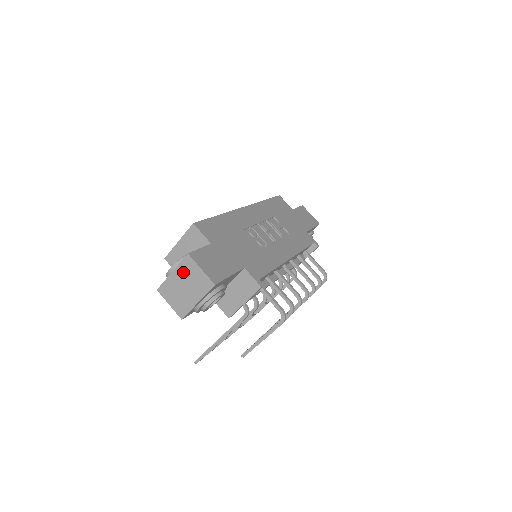
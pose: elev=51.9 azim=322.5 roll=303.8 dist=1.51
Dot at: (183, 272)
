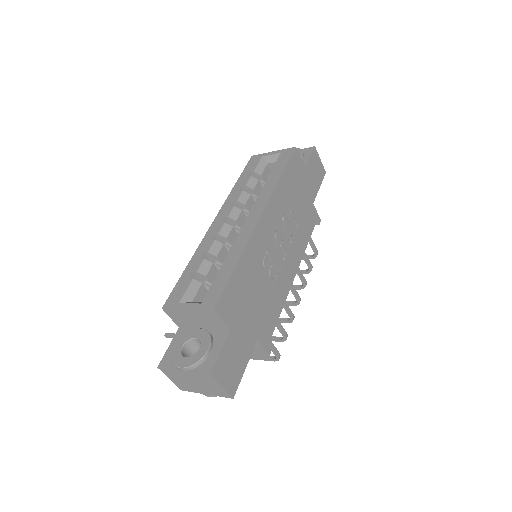
Dot at: (198, 377)
